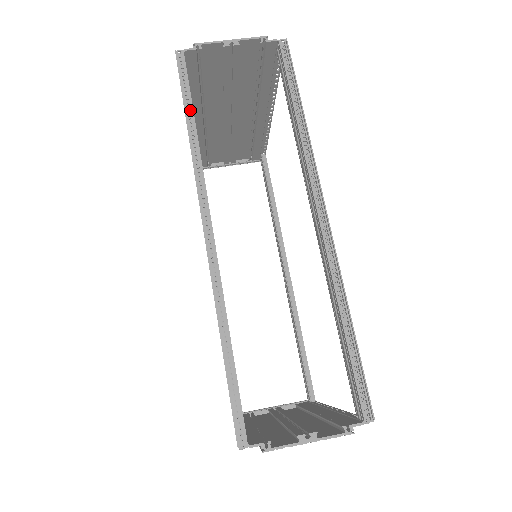
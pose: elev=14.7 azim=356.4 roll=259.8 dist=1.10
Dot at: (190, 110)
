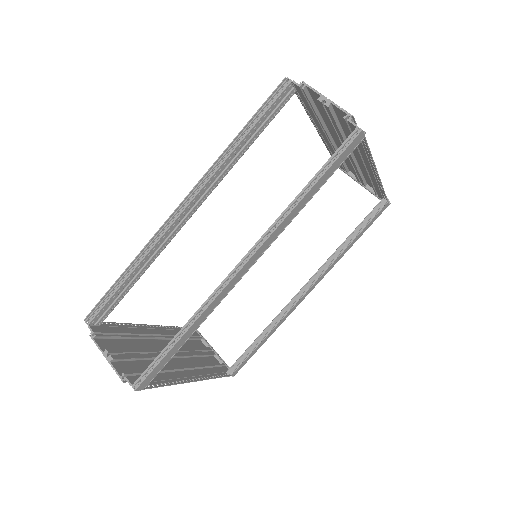
Dot at: (250, 127)
